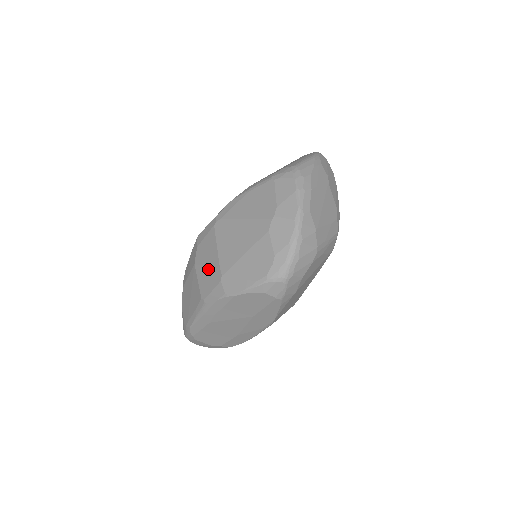
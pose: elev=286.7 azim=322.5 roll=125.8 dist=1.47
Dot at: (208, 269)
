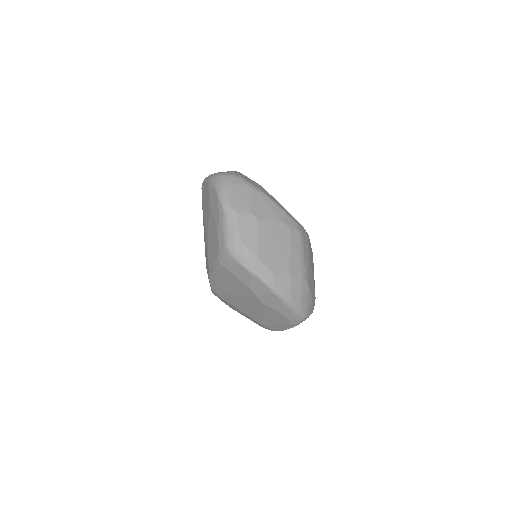
Dot at: occluded
